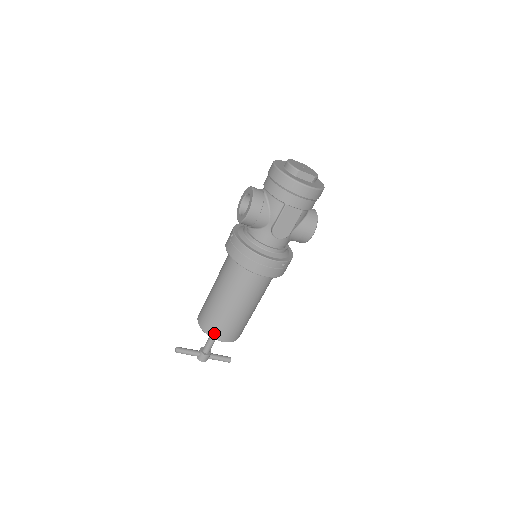
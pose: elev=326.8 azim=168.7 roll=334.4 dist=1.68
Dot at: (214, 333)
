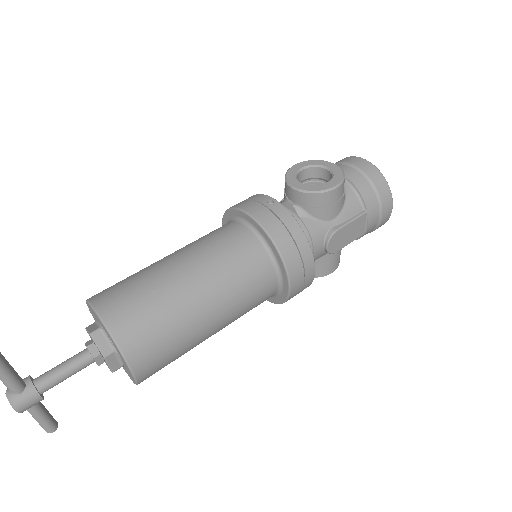
Dot at: (137, 349)
